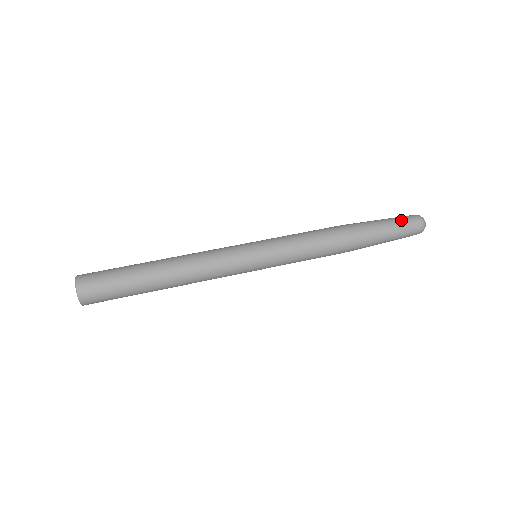
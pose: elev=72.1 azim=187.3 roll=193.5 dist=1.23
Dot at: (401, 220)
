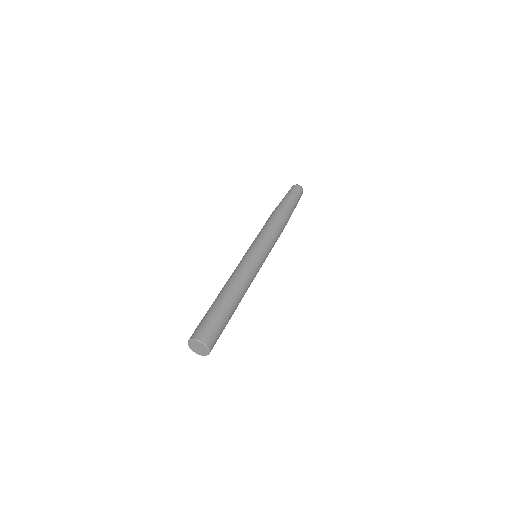
Dot at: occluded
